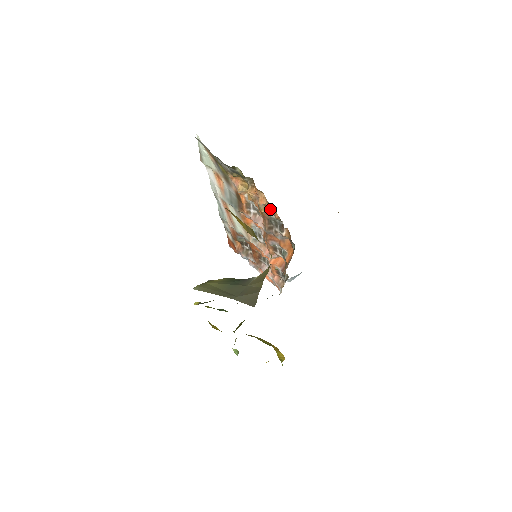
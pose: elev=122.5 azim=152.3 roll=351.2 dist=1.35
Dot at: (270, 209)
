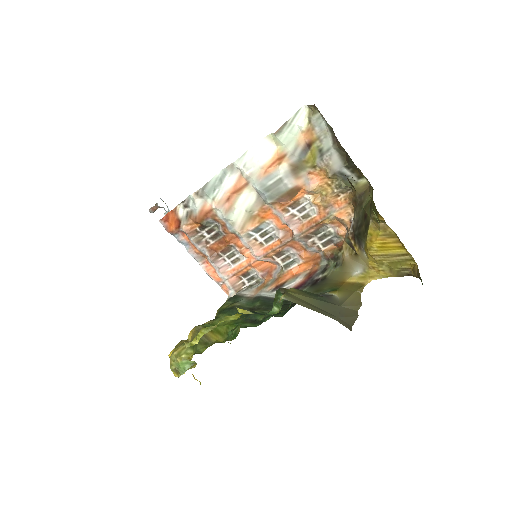
Dot at: (337, 223)
